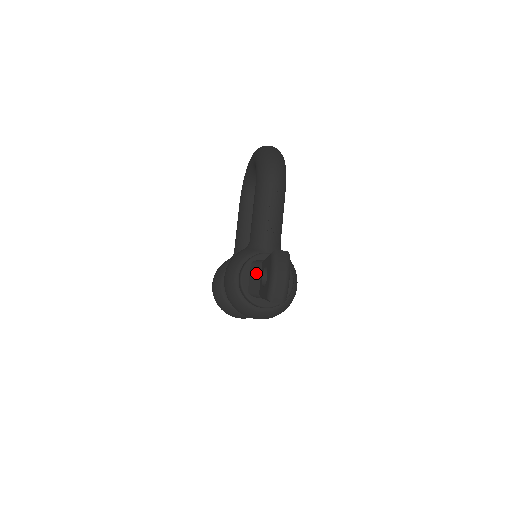
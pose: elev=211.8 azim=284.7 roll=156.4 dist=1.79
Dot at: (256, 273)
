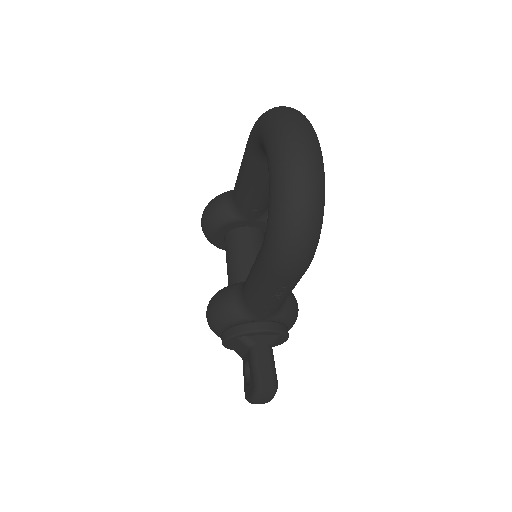
Dot at: (241, 348)
